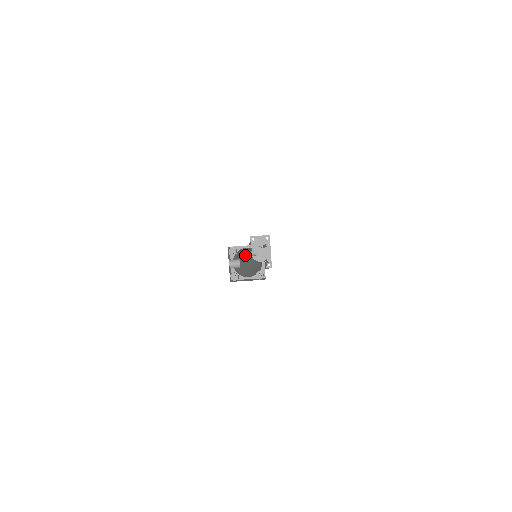
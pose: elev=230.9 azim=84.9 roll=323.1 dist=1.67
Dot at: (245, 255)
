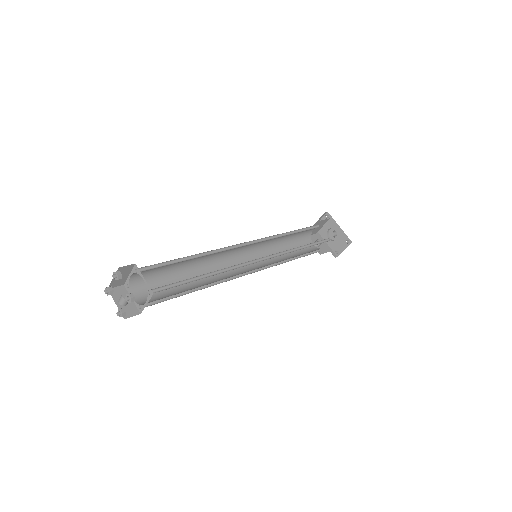
Dot at: occluded
